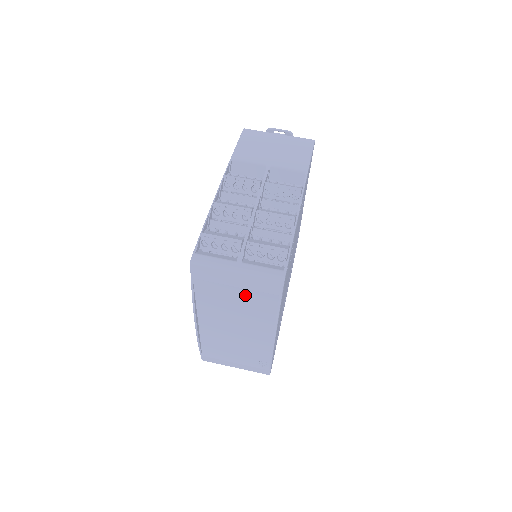
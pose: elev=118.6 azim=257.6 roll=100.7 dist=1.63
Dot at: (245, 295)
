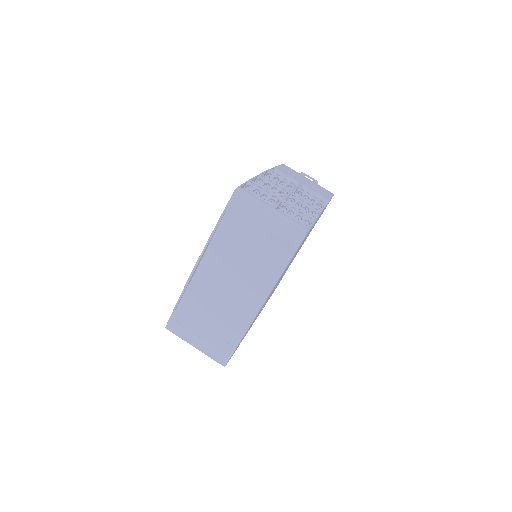
Dot at: (264, 240)
